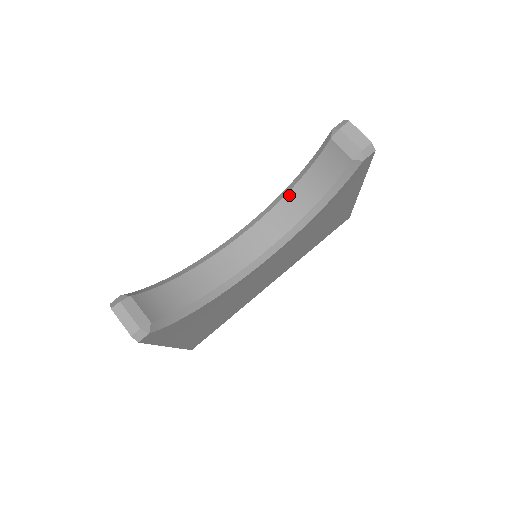
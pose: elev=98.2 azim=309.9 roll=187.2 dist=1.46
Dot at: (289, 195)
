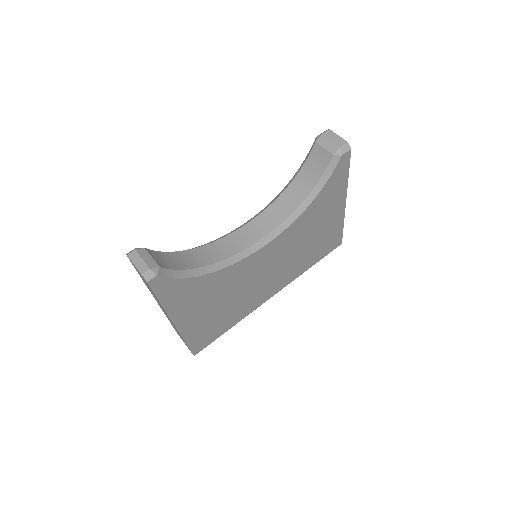
Dot at: (283, 194)
